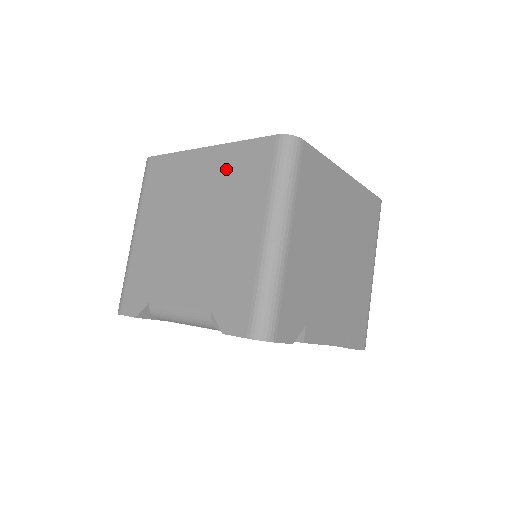
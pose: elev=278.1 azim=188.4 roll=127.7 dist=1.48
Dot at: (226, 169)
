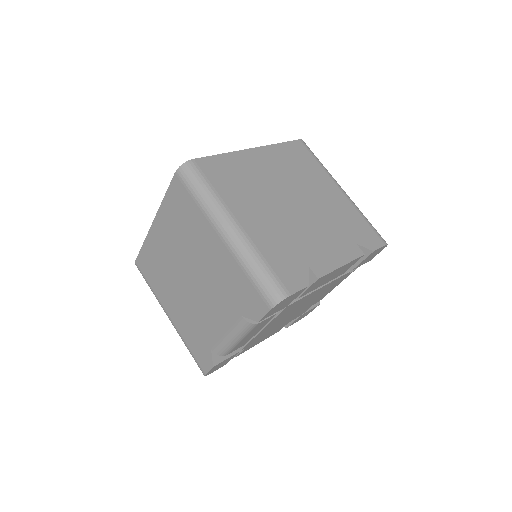
Dot at: (172, 223)
